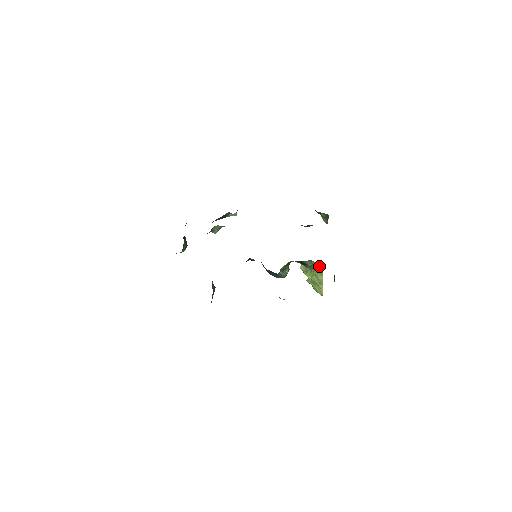
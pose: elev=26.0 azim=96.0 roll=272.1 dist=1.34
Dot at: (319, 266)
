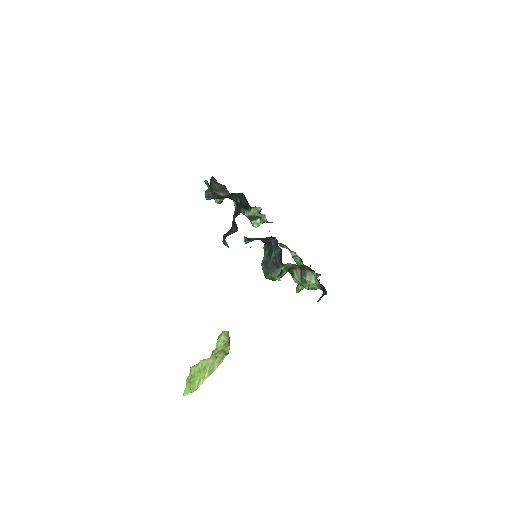
Dot at: occluded
